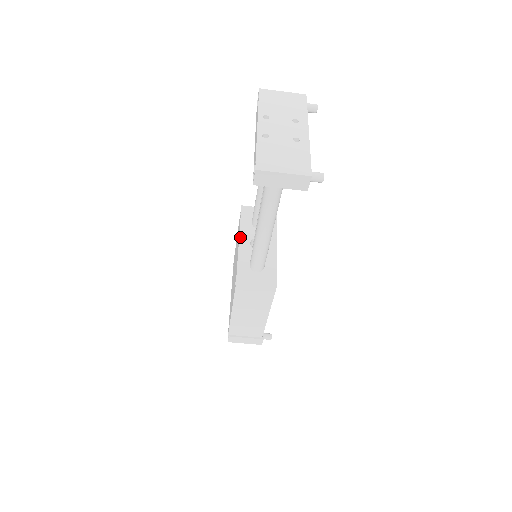
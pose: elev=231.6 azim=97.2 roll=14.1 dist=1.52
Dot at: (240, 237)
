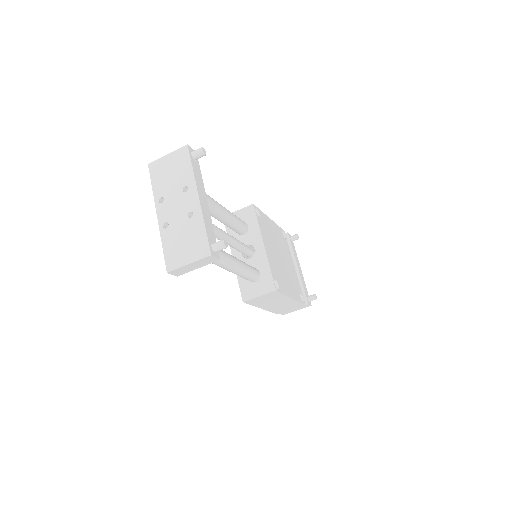
Dot at: (232, 252)
